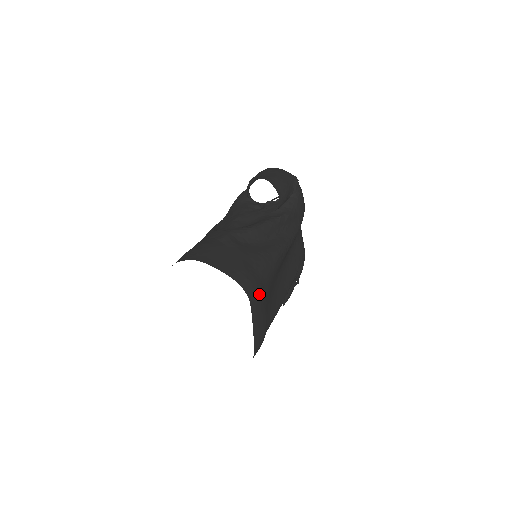
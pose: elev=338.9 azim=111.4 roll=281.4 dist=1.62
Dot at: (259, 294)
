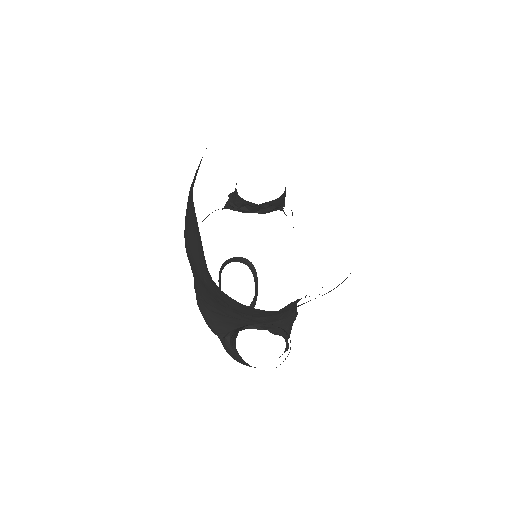
Dot at: occluded
